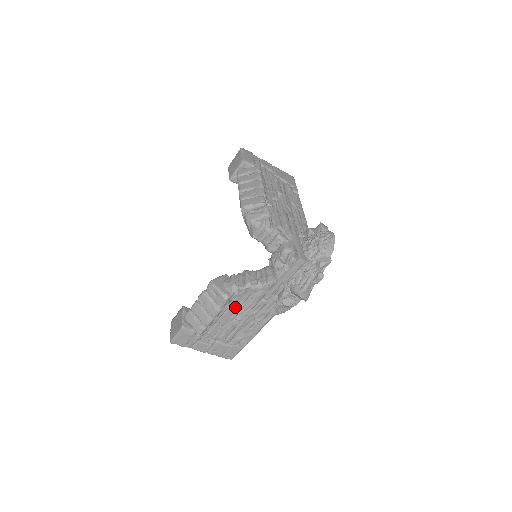
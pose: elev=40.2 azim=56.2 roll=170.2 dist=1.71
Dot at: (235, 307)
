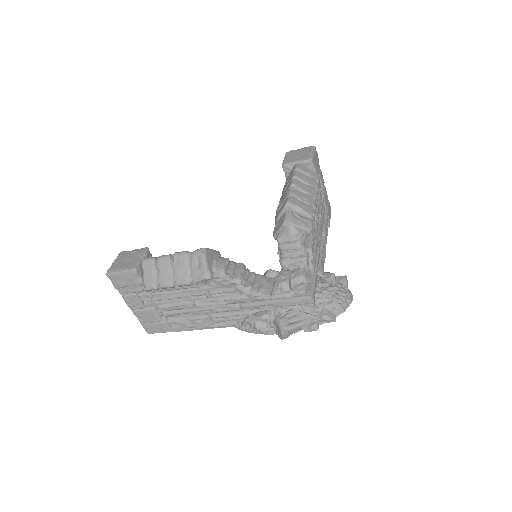
Dot at: (205, 291)
